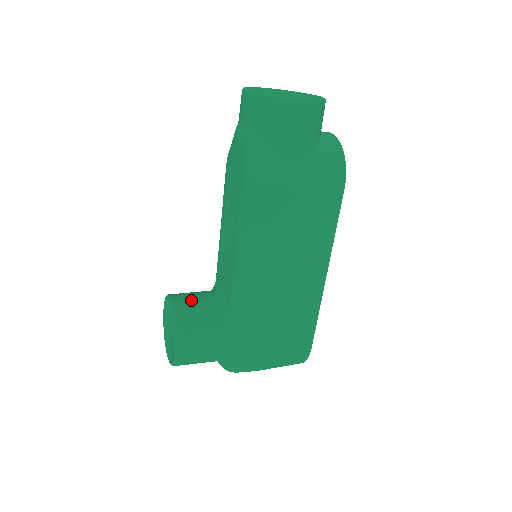
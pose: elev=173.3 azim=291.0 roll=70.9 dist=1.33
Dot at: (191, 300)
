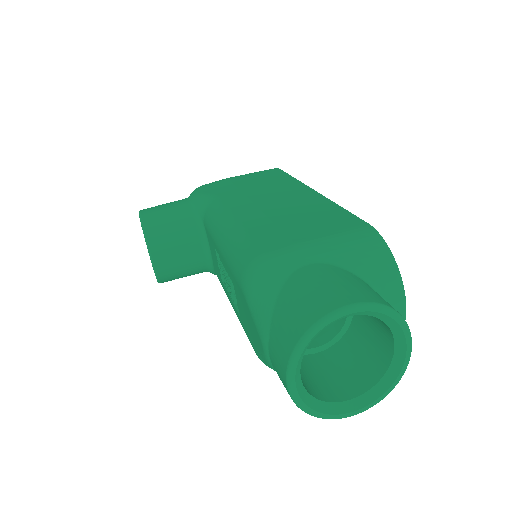
Dot at: (174, 261)
